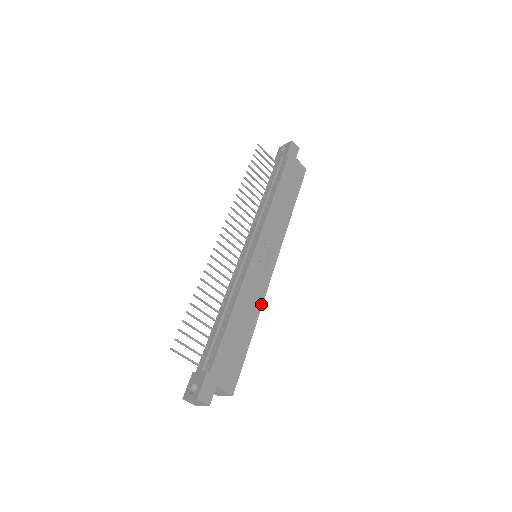
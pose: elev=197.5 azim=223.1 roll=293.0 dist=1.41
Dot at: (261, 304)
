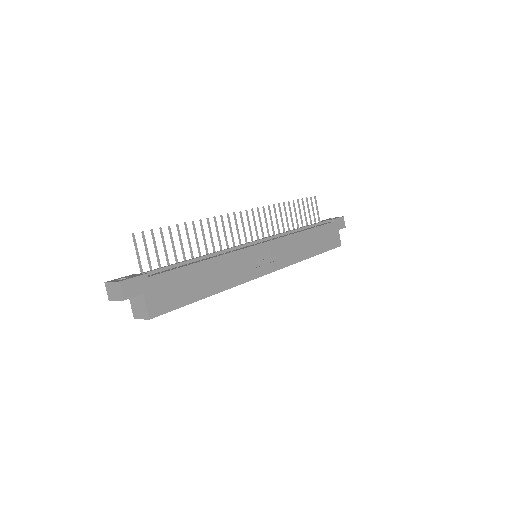
Dot at: (233, 285)
